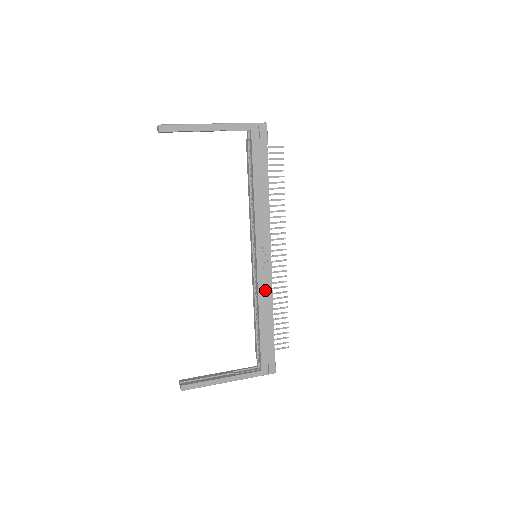
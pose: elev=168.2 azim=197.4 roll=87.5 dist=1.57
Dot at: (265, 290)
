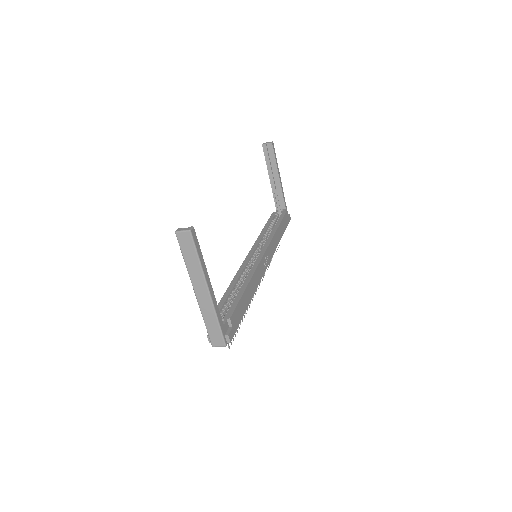
Dot at: (258, 276)
